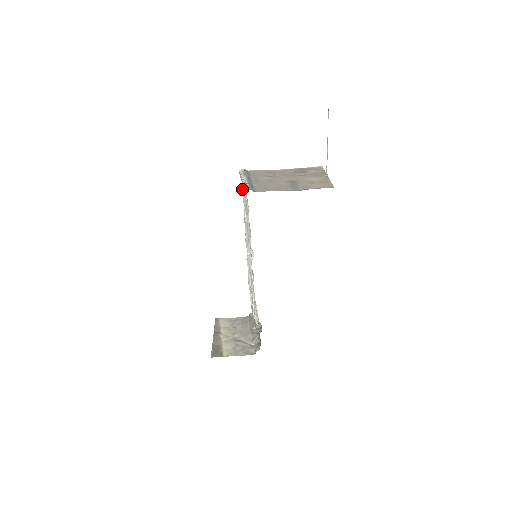
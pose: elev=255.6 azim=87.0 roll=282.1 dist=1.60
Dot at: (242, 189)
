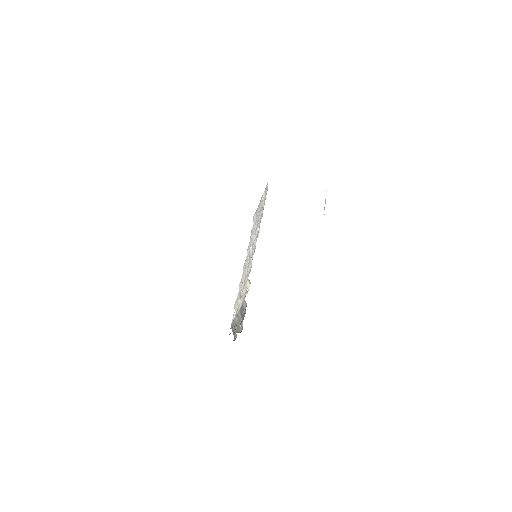
Dot at: (254, 222)
